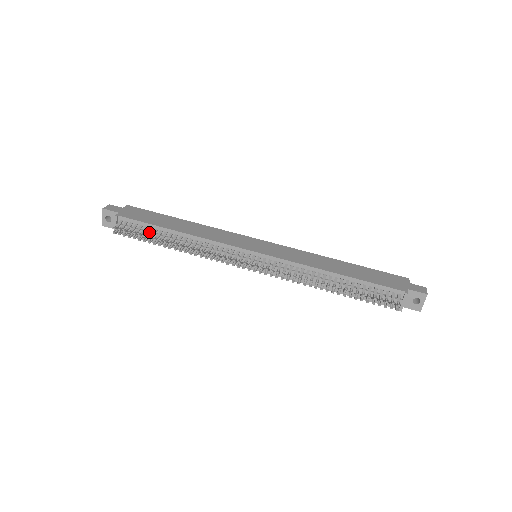
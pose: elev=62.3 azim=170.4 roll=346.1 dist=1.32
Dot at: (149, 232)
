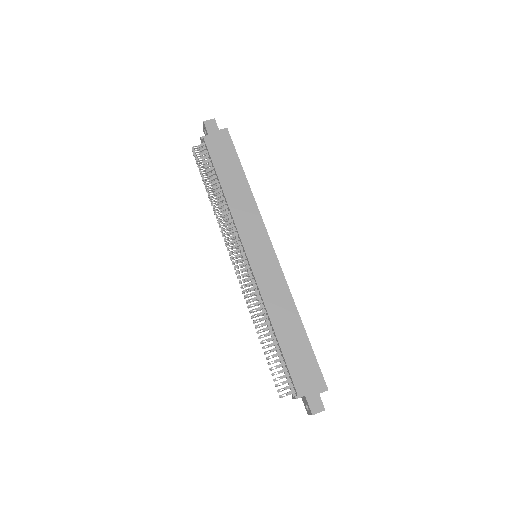
Dot at: (209, 171)
